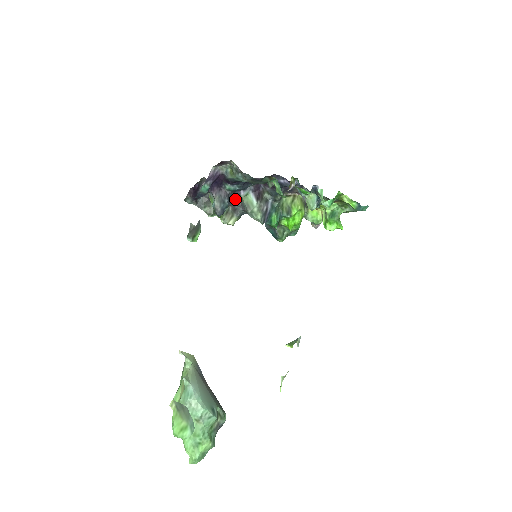
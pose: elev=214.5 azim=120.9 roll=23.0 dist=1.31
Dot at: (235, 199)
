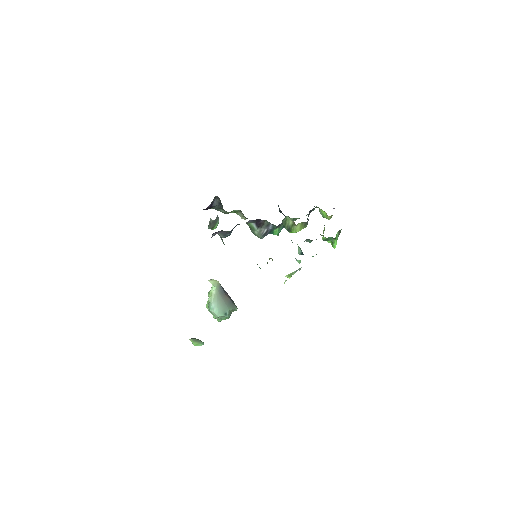
Dot at: (239, 224)
